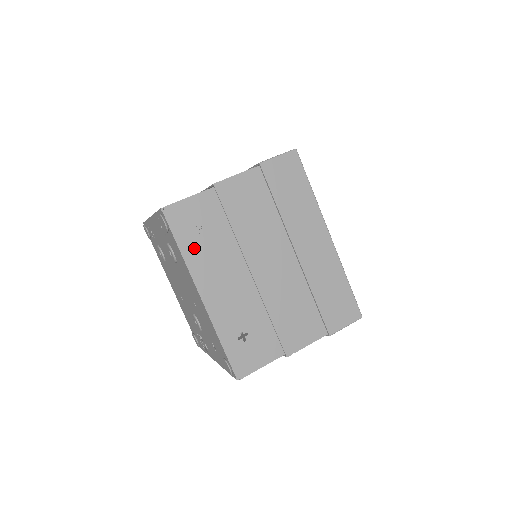
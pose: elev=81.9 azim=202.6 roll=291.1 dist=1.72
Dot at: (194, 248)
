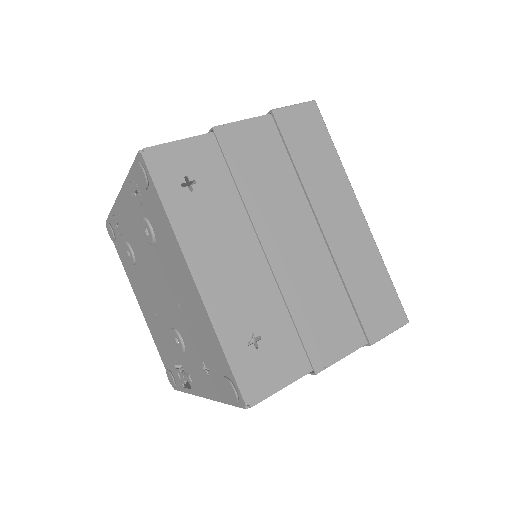
Dot at: (185, 209)
